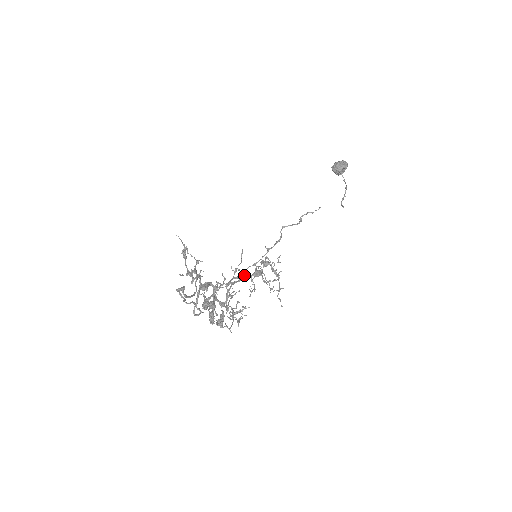
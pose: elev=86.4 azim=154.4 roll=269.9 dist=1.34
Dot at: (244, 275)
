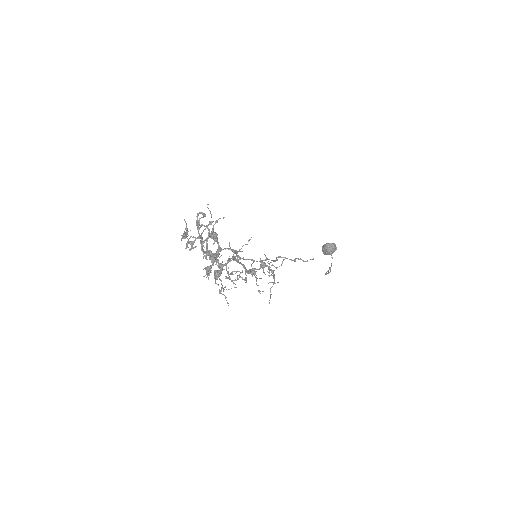
Dot at: occluded
